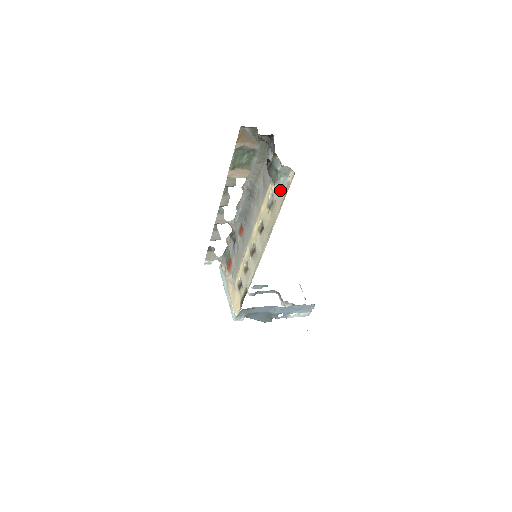
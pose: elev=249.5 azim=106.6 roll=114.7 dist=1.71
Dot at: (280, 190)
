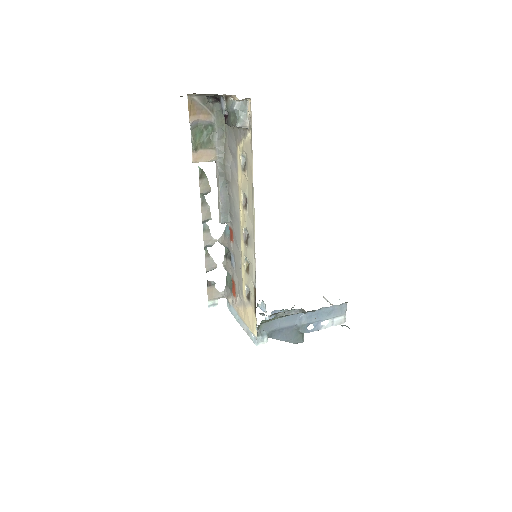
Dot at: (246, 136)
